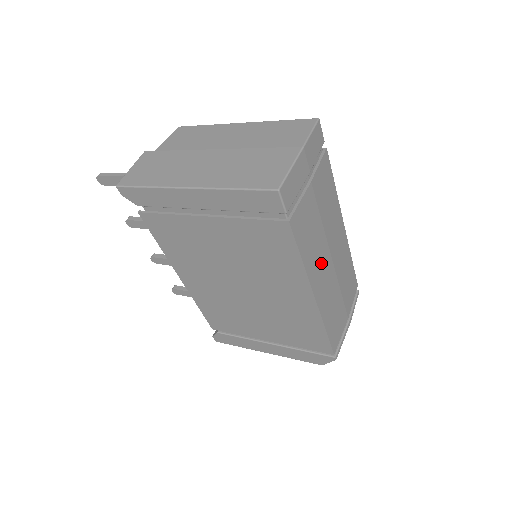
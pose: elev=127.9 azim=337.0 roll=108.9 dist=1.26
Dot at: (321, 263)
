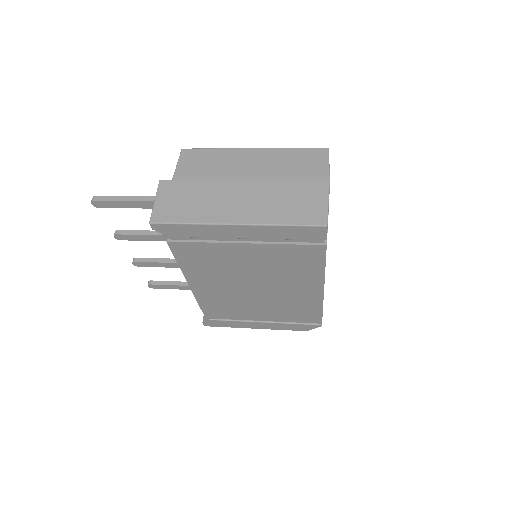
Dot at: occluded
